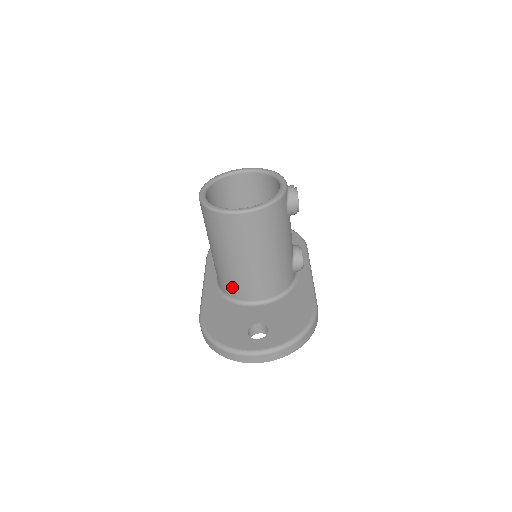
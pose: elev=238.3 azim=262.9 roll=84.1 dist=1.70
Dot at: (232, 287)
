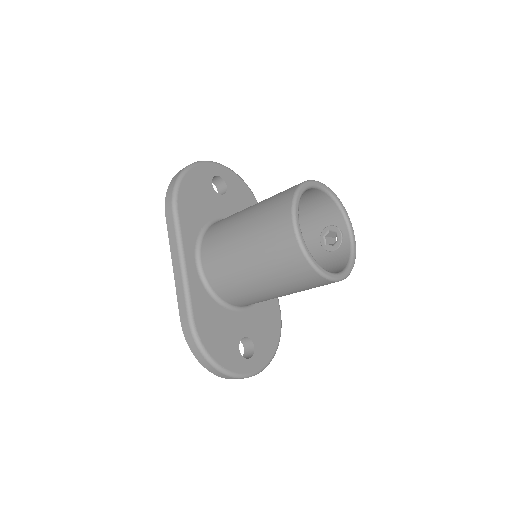
Dot at: (235, 297)
